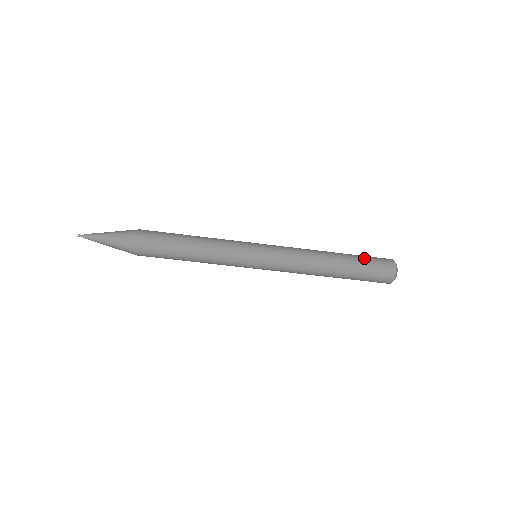
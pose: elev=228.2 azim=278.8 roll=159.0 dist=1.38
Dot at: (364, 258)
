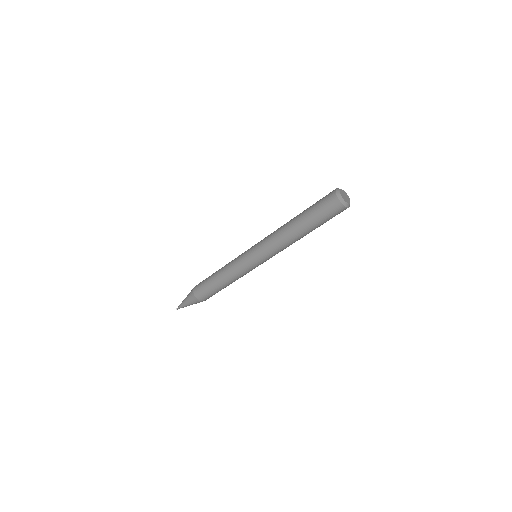
Dot at: occluded
